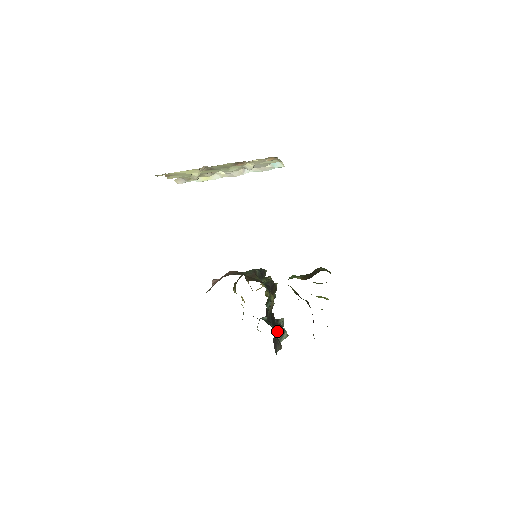
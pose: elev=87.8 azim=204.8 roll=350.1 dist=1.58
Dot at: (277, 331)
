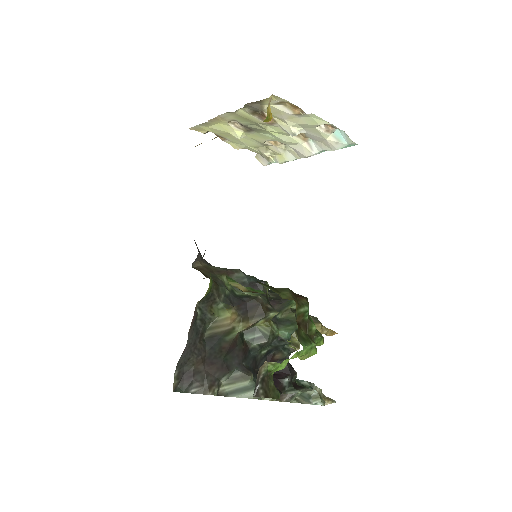
Dot at: (222, 370)
